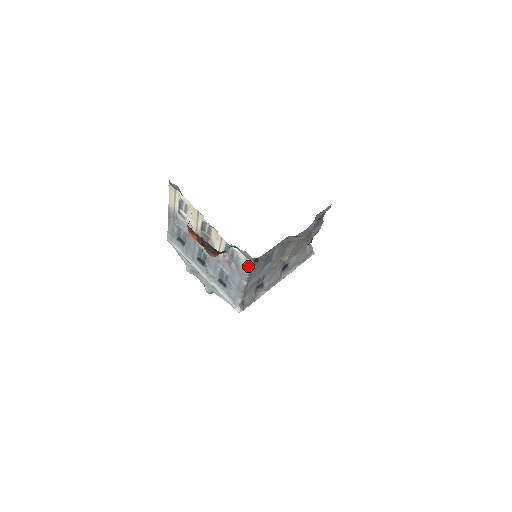
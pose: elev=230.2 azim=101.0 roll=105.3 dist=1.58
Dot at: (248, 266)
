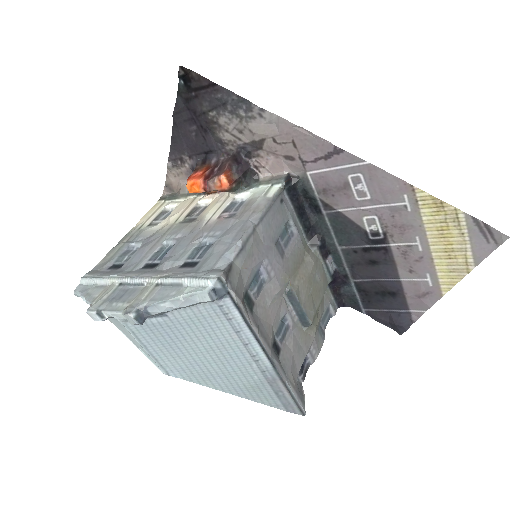
Dot at: (269, 197)
